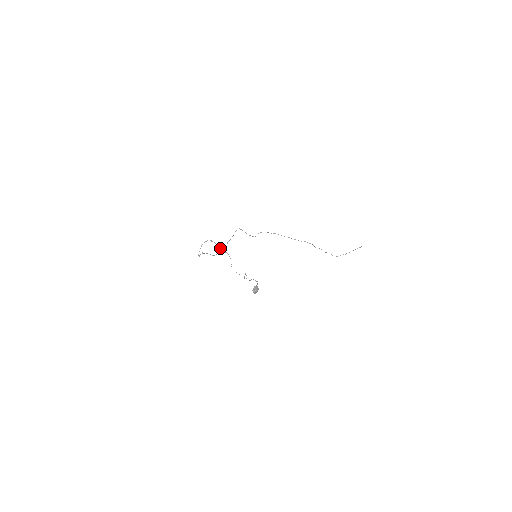
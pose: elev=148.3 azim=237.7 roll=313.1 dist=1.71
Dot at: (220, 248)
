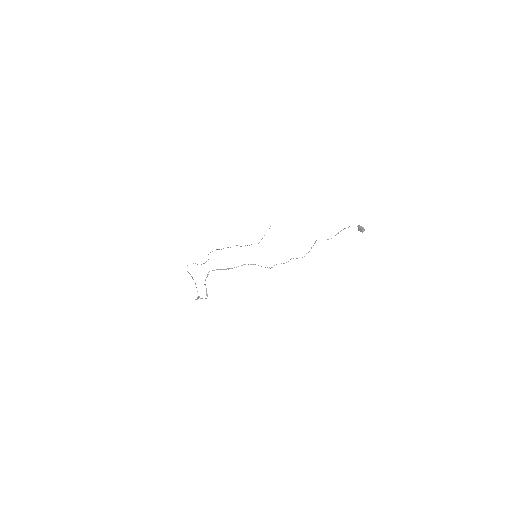
Dot at: (229, 268)
